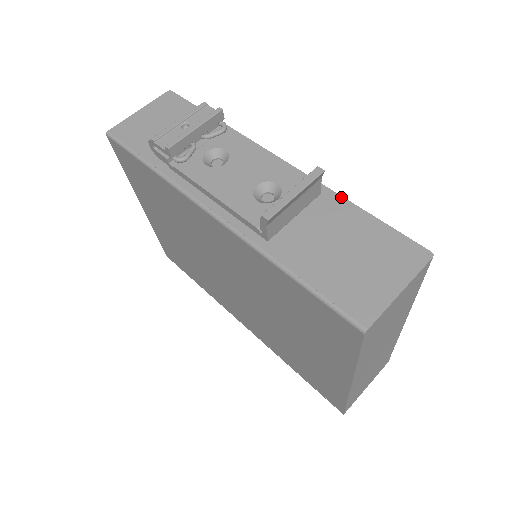
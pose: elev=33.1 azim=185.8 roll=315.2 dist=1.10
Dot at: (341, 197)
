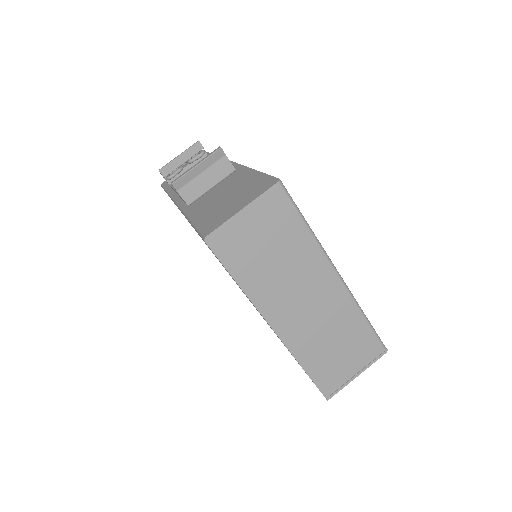
Dot at: (250, 169)
